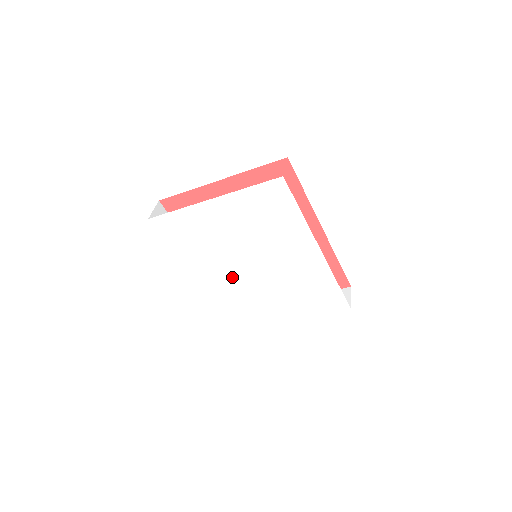
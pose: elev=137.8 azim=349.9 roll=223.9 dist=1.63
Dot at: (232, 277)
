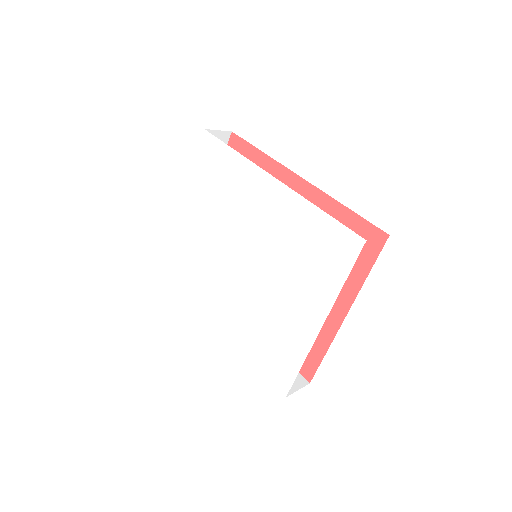
Dot at: (237, 292)
